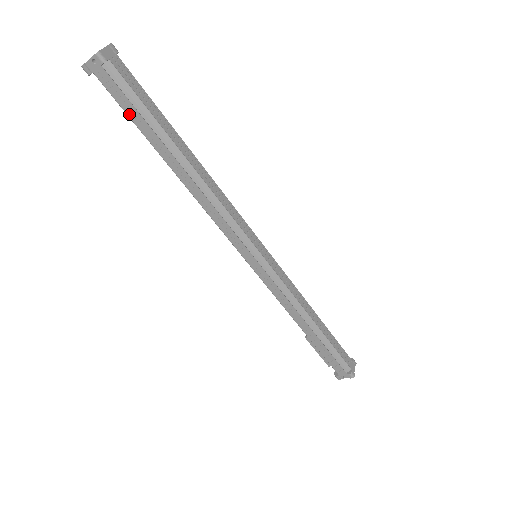
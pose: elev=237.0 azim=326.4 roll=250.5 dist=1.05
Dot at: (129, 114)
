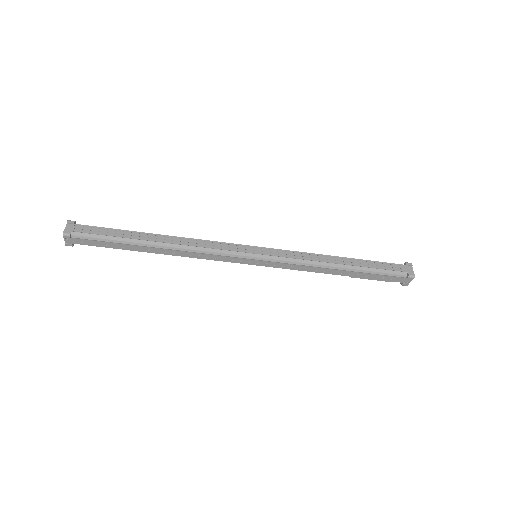
Dot at: (107, 247)
